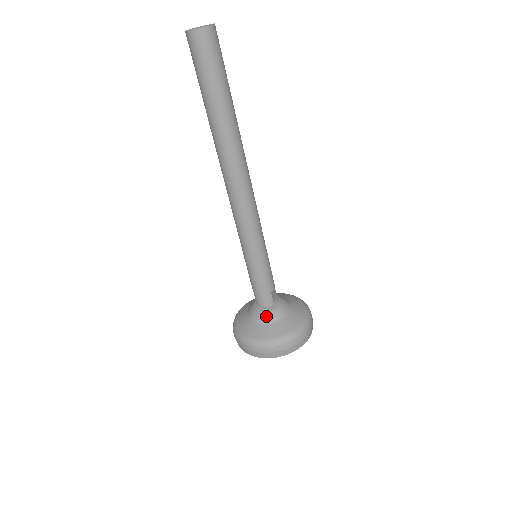
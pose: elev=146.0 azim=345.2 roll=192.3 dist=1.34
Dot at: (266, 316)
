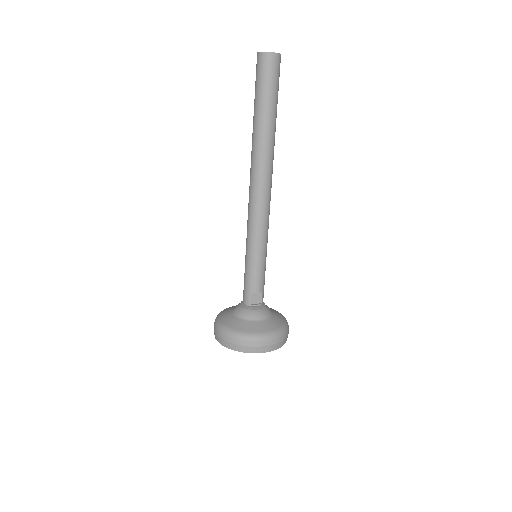
Dot at: (238, 309)
